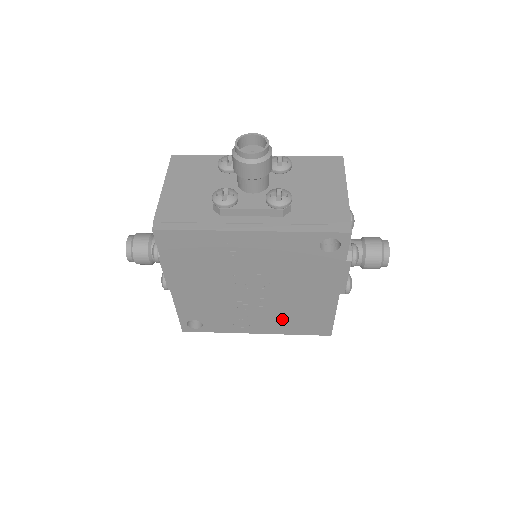
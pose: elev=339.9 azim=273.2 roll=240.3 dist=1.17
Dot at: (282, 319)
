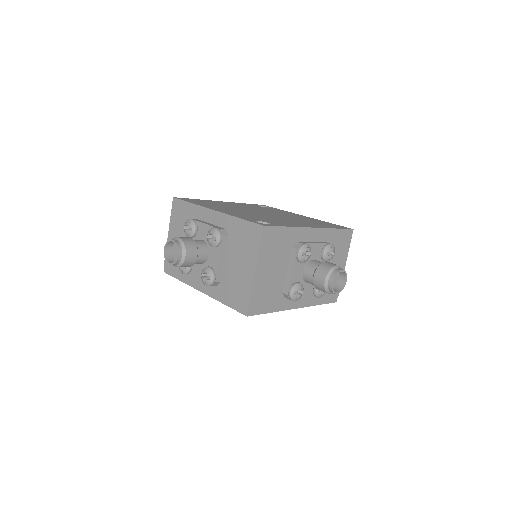
Dot at: occluded
